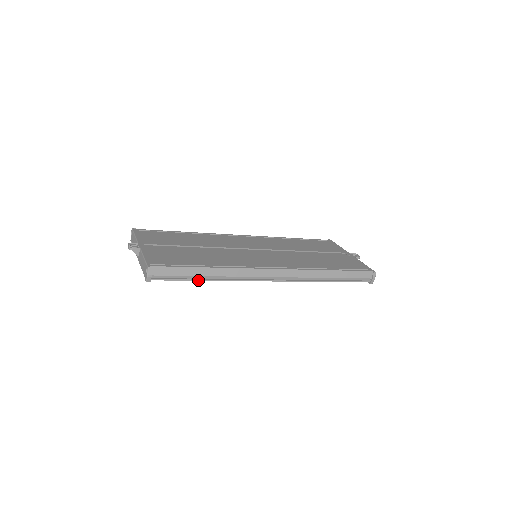
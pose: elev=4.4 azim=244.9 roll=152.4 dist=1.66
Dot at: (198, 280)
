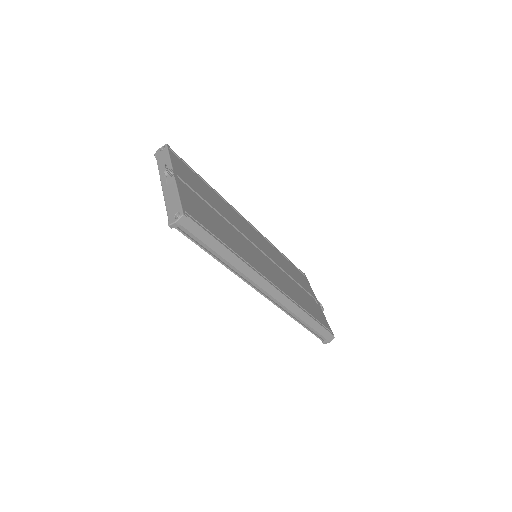
Dot at: (211, 255)
